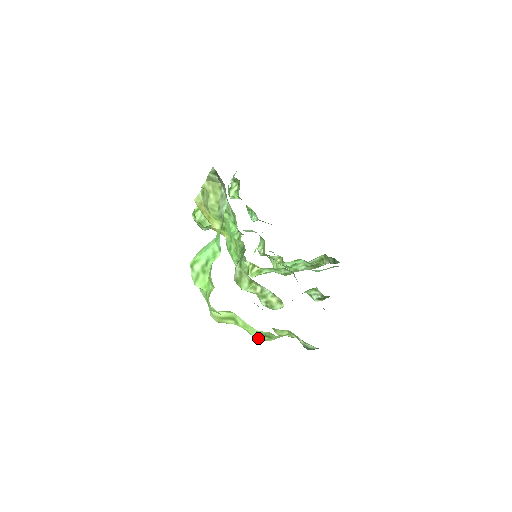
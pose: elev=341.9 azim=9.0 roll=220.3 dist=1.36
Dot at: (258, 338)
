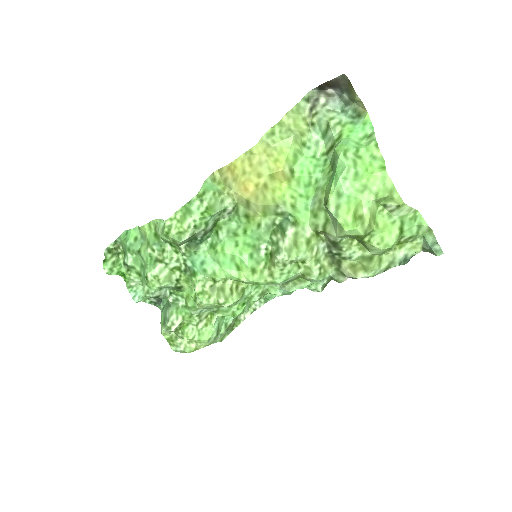
Dot at: (392, 242)
